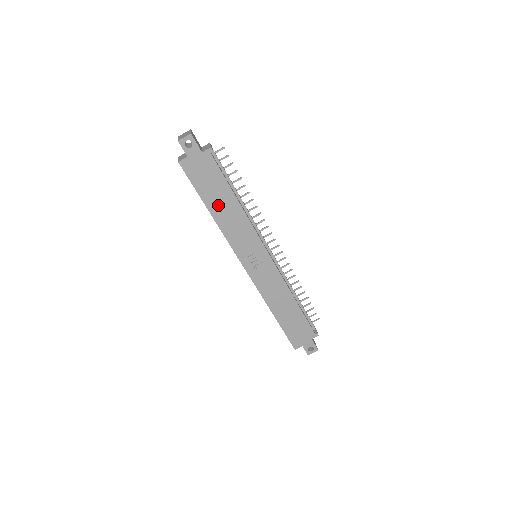
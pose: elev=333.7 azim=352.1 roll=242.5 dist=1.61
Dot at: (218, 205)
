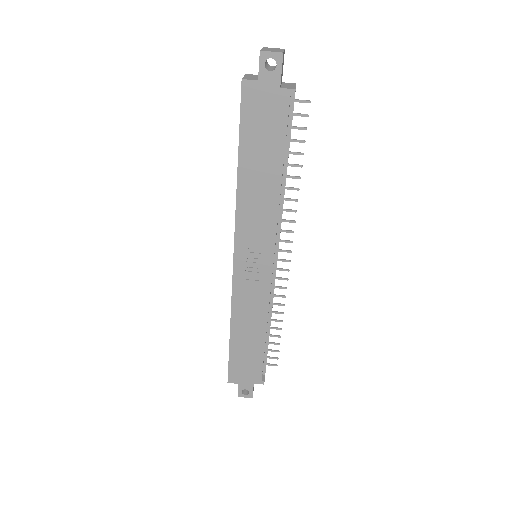
Dot at: (254, 168)
